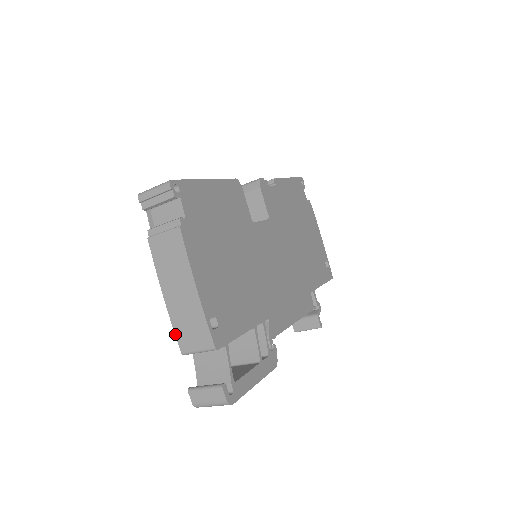
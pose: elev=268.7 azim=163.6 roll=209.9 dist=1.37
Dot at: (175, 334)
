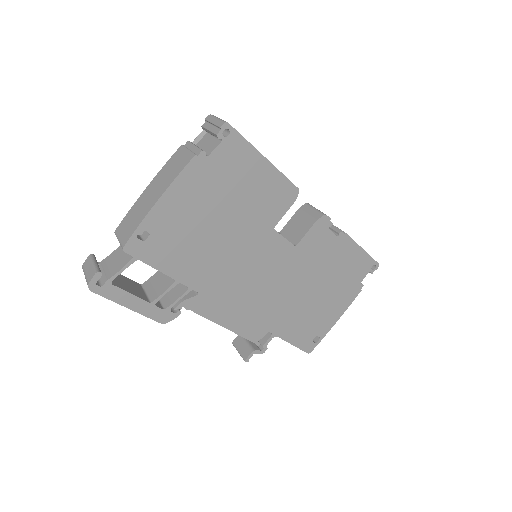
Dot at: (125, 216)
